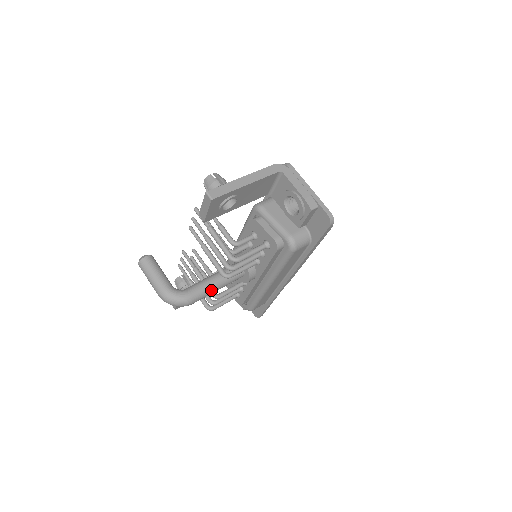
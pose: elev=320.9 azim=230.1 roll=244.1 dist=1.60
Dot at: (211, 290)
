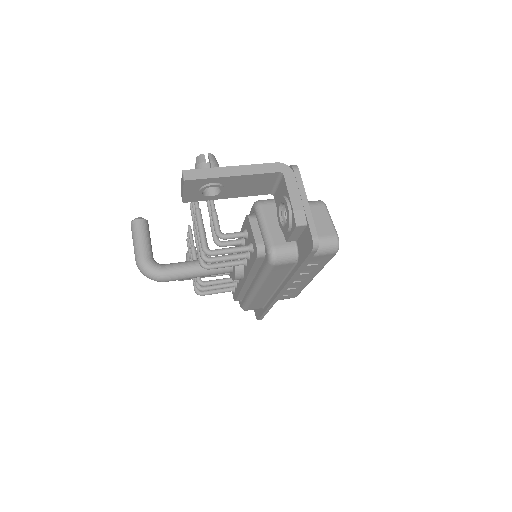
Dot at: (189, 275)
